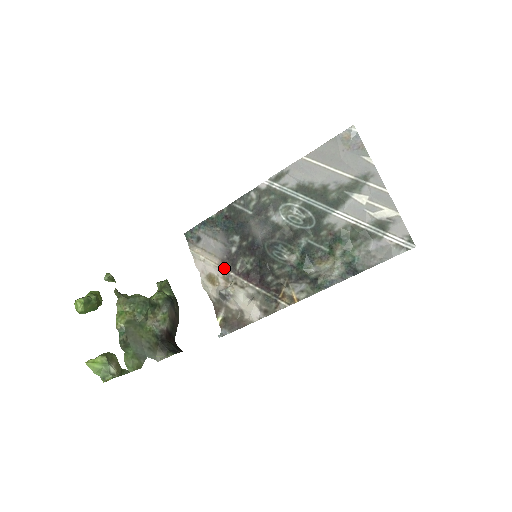
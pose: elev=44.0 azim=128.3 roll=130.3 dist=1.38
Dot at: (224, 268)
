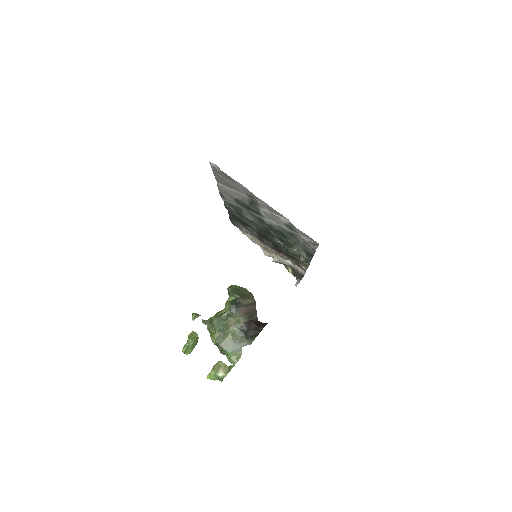
Dot at: (263, 244)
